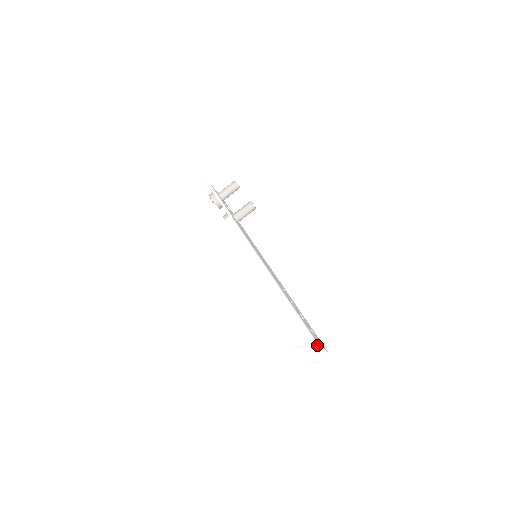
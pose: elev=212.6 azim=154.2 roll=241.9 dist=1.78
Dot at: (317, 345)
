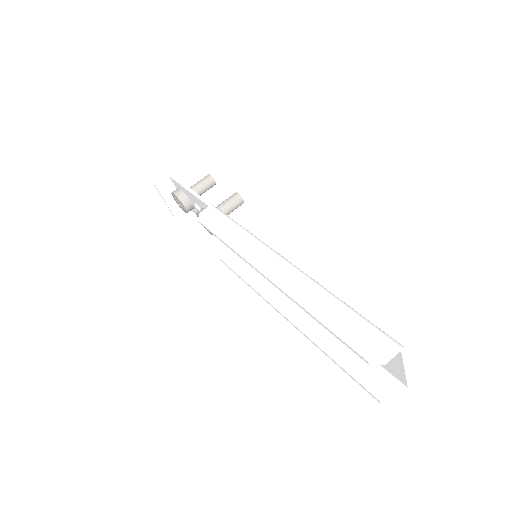
Dot at: (403, 362)
